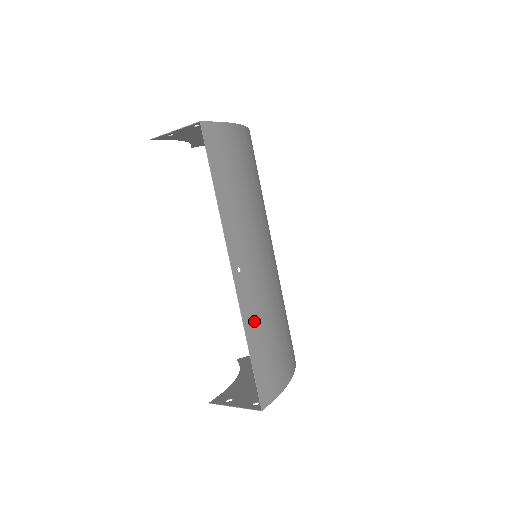
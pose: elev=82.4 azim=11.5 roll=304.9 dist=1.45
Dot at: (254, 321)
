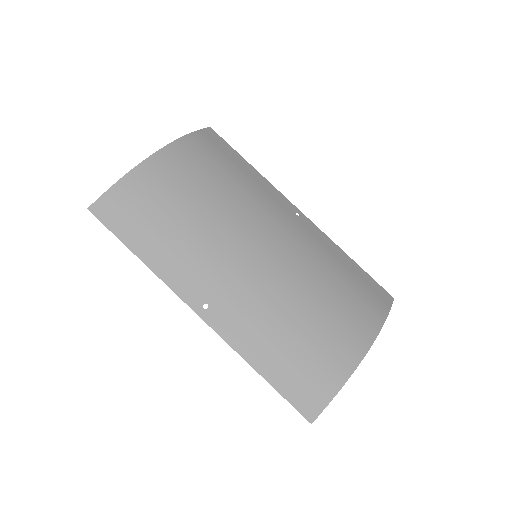
Dot at: (254, 342)
